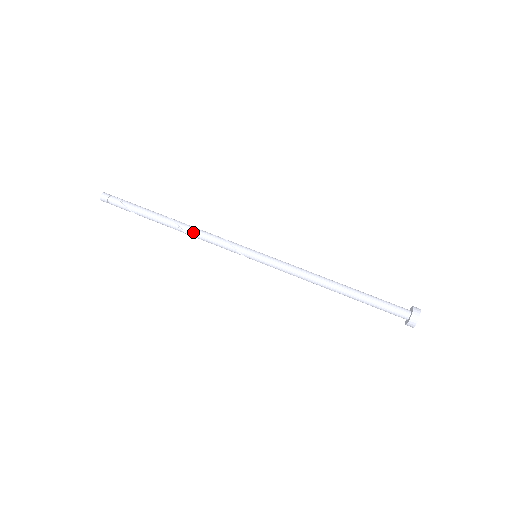
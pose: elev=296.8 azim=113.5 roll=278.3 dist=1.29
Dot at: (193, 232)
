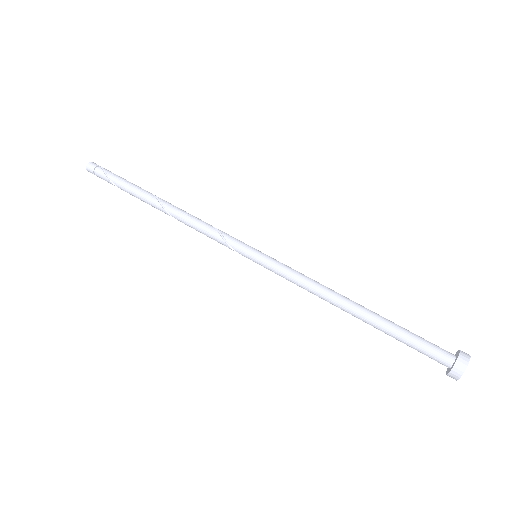
Dot at: (183, 220)
